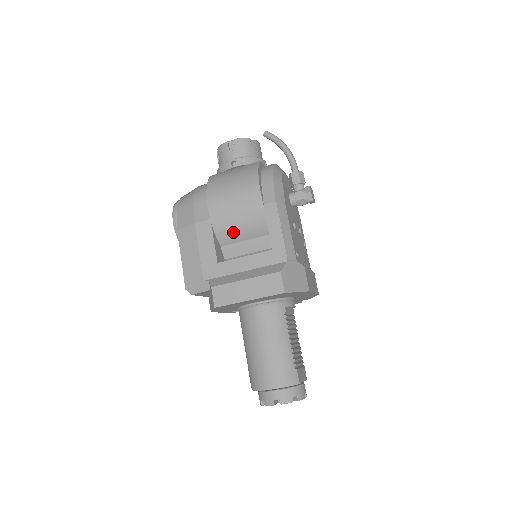
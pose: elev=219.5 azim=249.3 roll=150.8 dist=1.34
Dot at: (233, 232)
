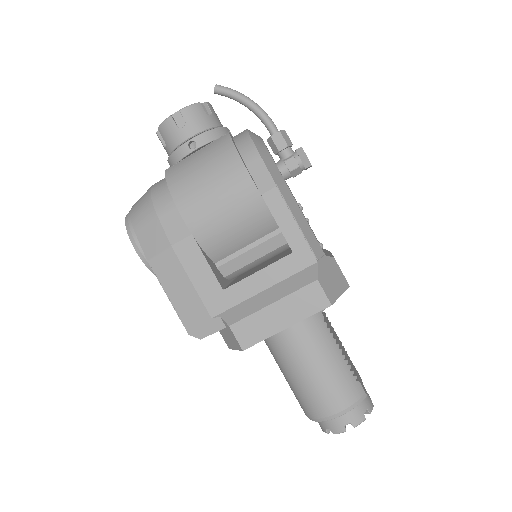
Dot at: (228, 242)
